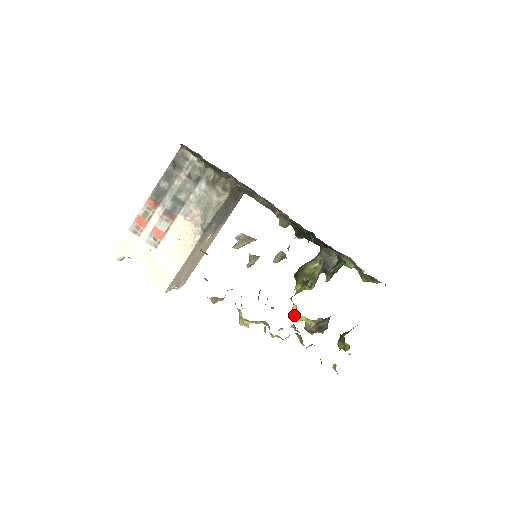
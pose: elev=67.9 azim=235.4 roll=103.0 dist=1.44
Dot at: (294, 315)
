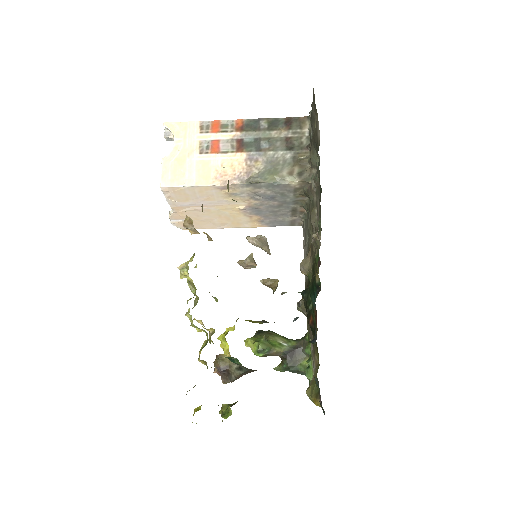
Dot at: (223, 334)
